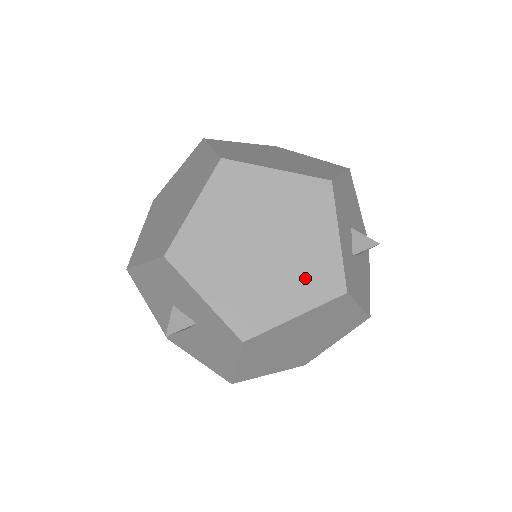
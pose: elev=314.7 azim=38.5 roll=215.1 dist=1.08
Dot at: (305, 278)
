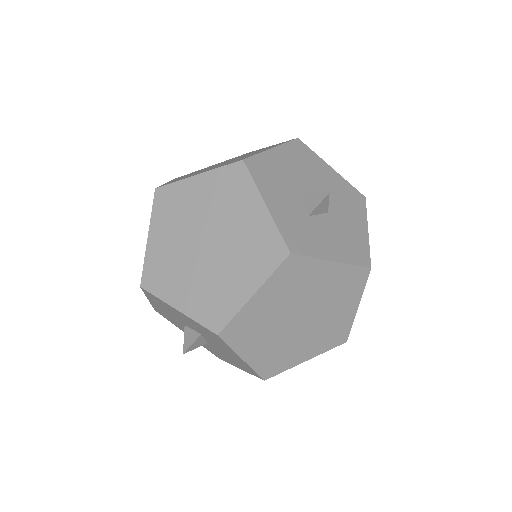
Dot at: (249, 256)
